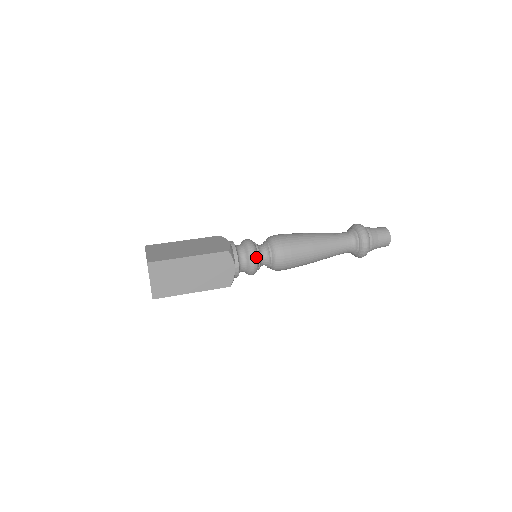
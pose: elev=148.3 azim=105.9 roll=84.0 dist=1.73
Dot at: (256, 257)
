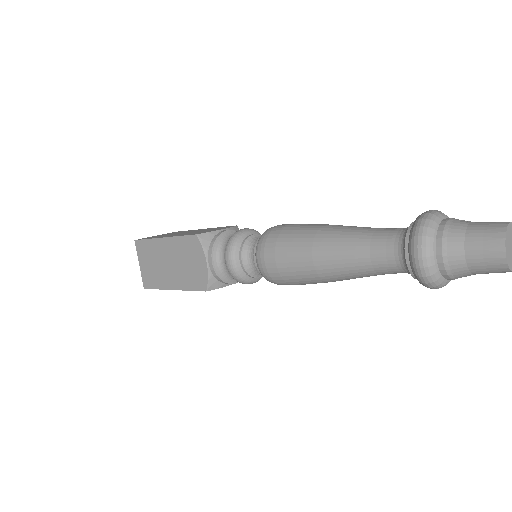
Dot at: (232, 251)
